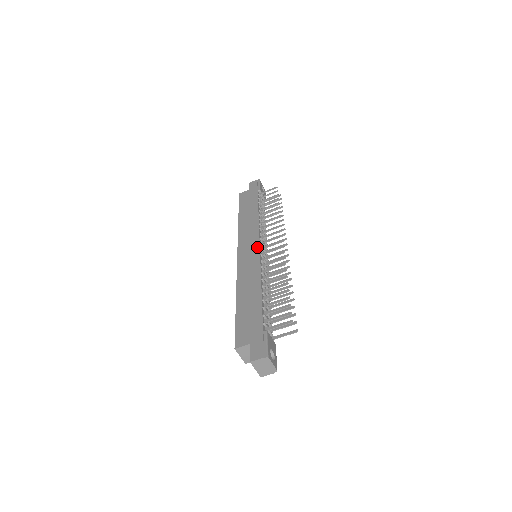
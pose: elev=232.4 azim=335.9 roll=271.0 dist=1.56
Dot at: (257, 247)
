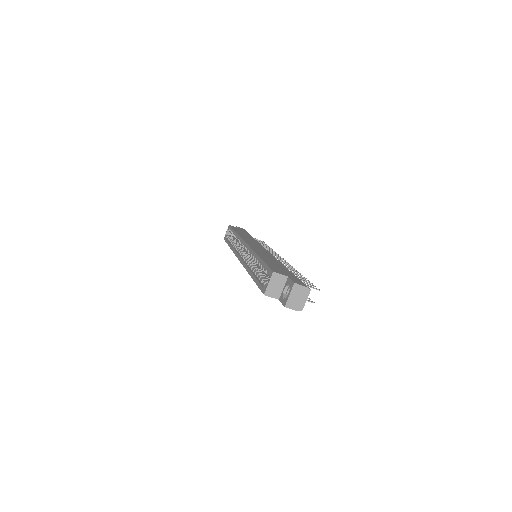
Dot at: (265, 249)
